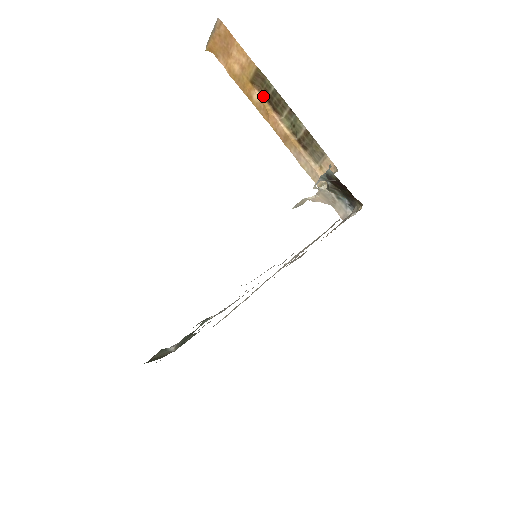
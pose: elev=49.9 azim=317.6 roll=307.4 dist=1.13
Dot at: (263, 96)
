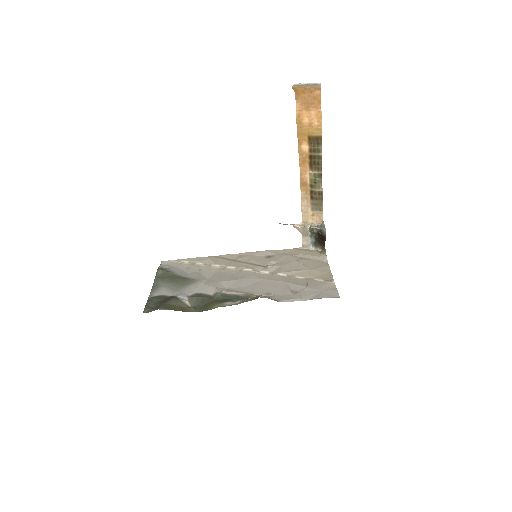
Dot at: (310, 151)
